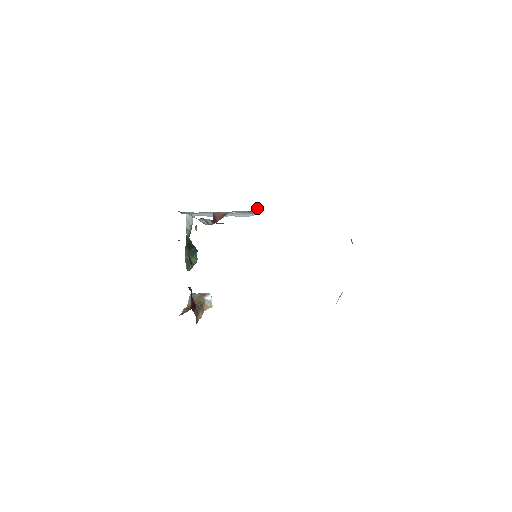
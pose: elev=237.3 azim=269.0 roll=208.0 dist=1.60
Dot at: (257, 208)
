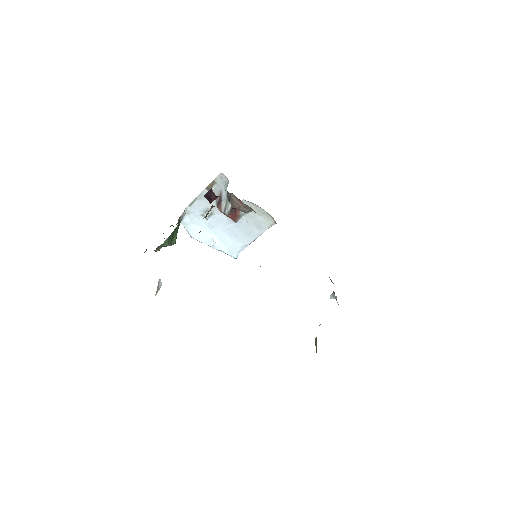
Dot at: (260, 235)
